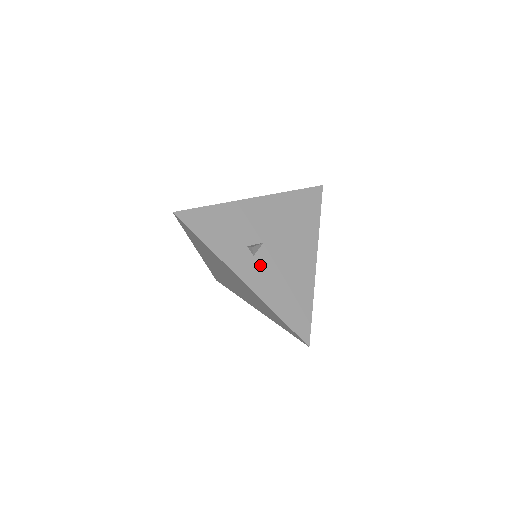
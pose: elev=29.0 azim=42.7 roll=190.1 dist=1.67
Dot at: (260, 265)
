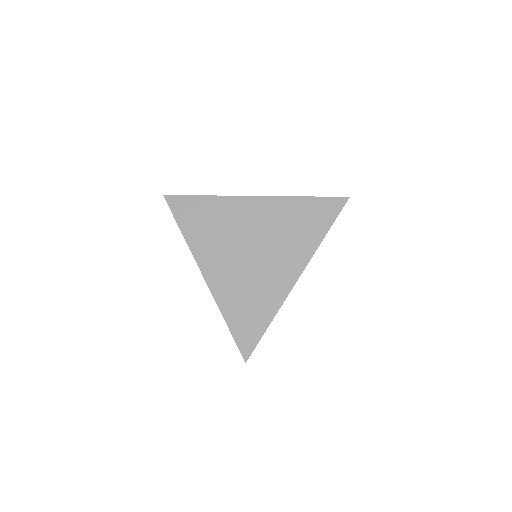
Dot at: occluded
